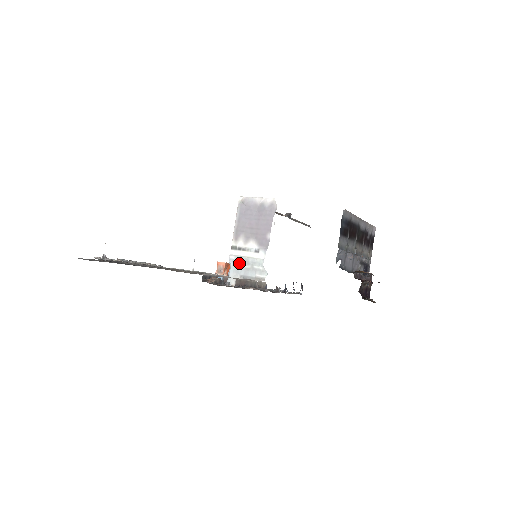
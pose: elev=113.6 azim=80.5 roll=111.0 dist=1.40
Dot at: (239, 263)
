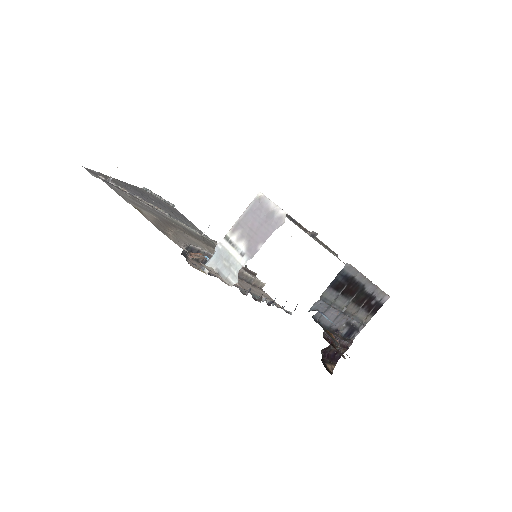
Dot at: (222, 255)
